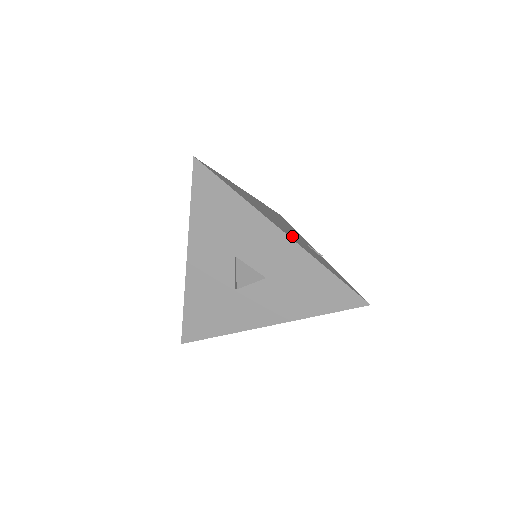
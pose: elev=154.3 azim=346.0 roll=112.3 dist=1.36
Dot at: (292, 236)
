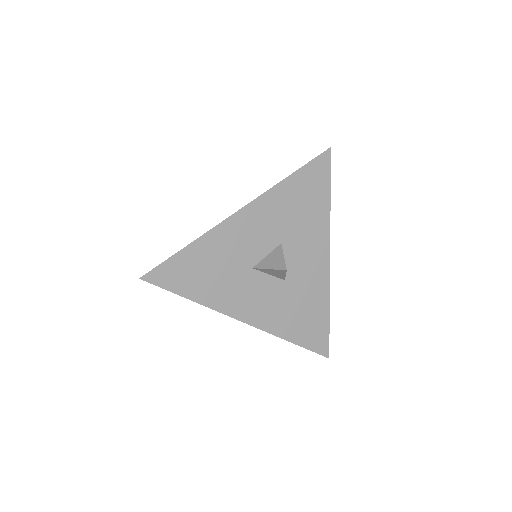
Dot at: occluded
